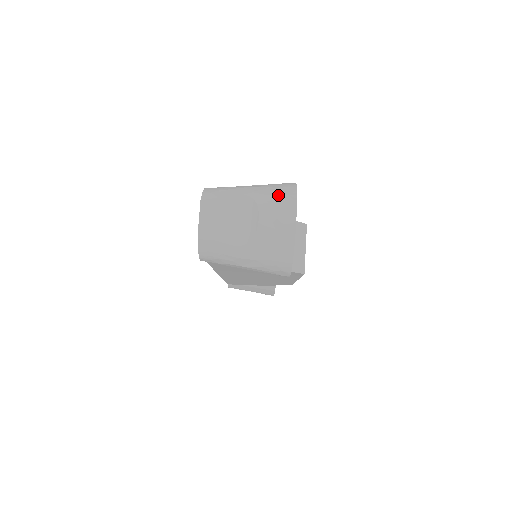
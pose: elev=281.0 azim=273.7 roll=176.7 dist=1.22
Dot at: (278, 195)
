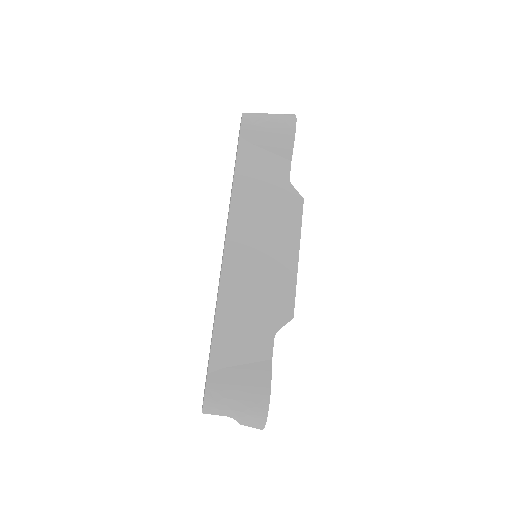
Dot at: (253, 424)
